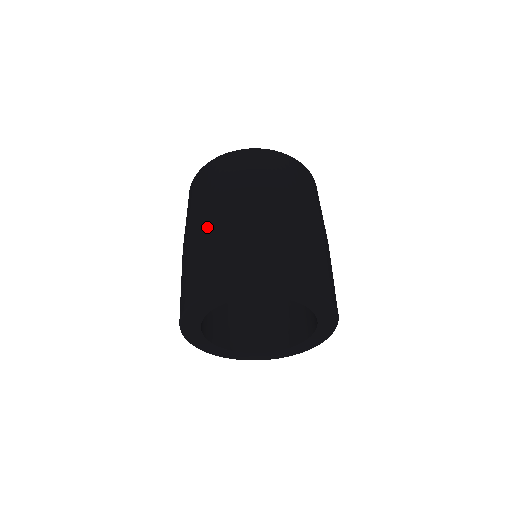
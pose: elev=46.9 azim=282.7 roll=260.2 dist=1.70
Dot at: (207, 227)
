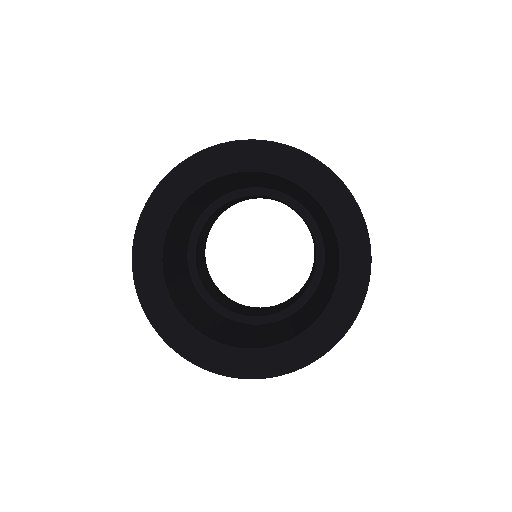
Dot at: occluded
